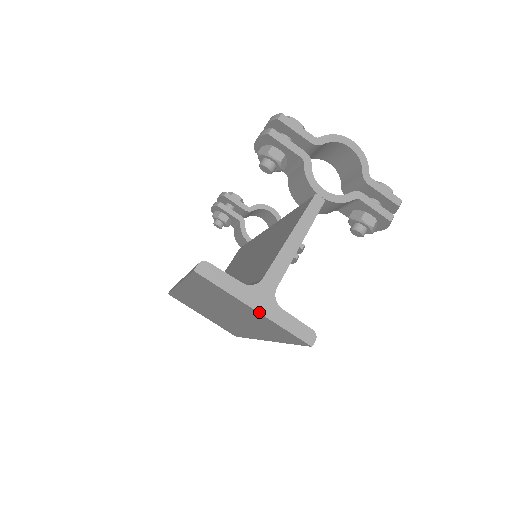
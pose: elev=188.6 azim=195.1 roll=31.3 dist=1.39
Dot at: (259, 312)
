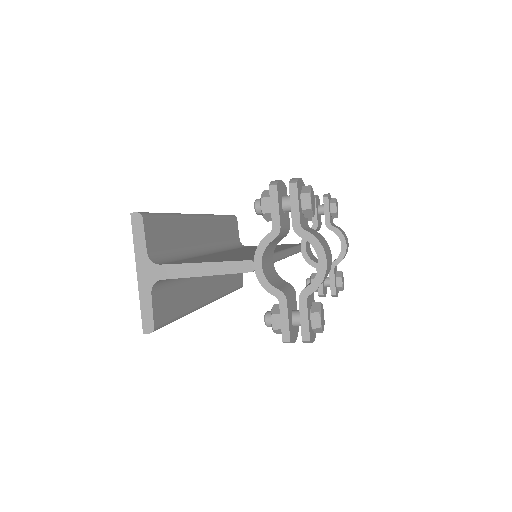
Dot at: (138, 278)
